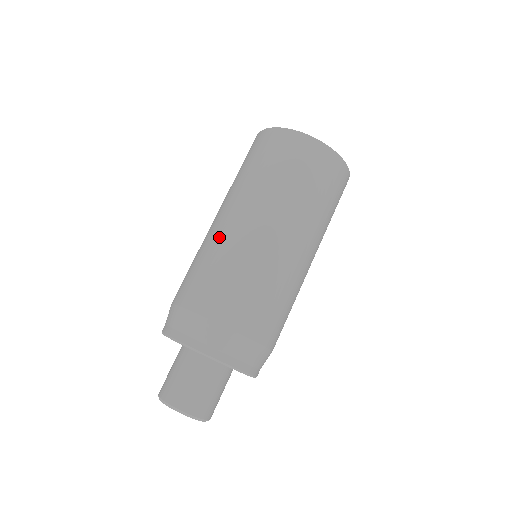
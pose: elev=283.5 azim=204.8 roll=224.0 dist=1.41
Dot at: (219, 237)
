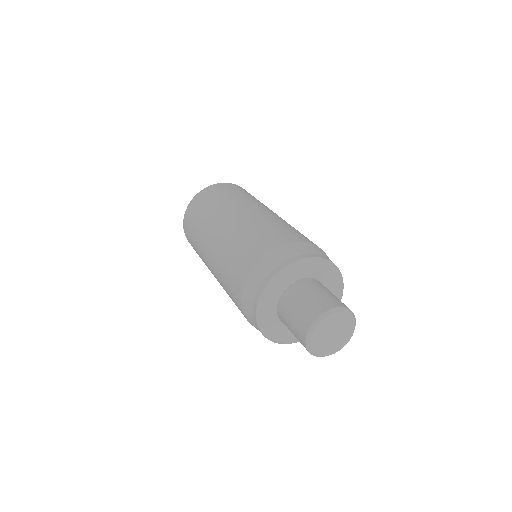
Dot at: (222, 243)
